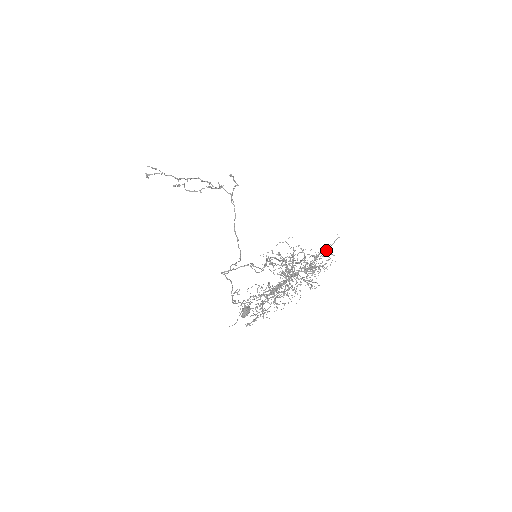
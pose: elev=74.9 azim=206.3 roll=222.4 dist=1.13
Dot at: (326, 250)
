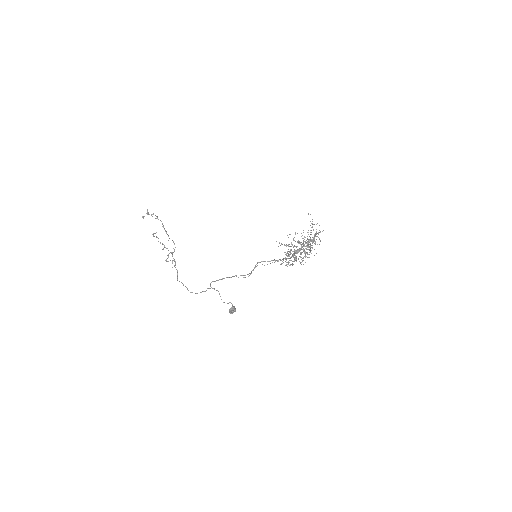
Dot at: occluded
